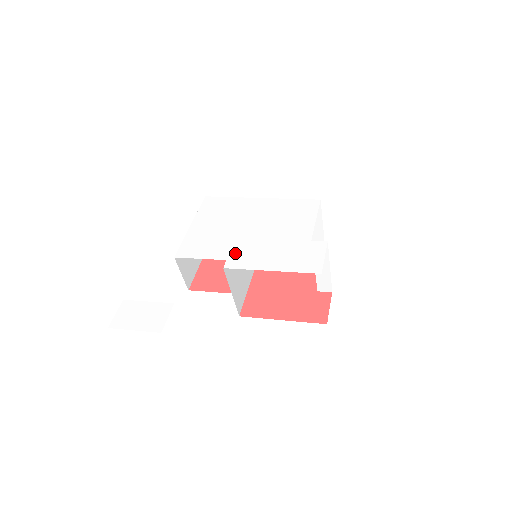
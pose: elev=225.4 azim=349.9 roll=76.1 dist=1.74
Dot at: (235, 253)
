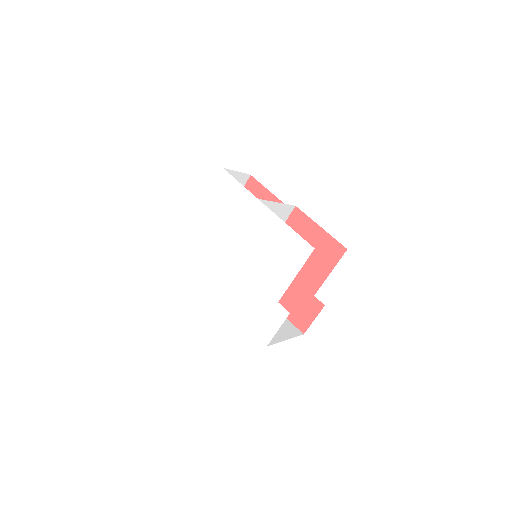
Dot at: (219, 273)
